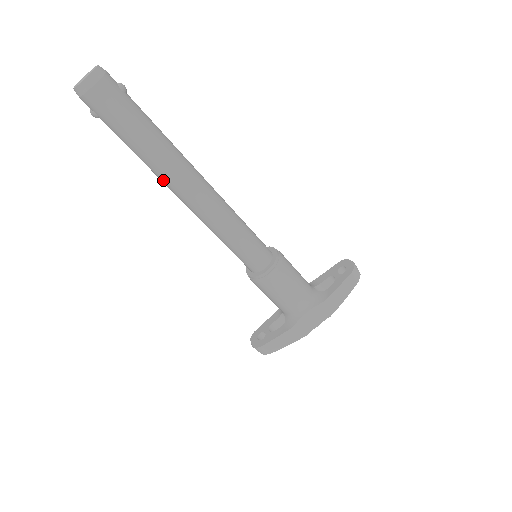
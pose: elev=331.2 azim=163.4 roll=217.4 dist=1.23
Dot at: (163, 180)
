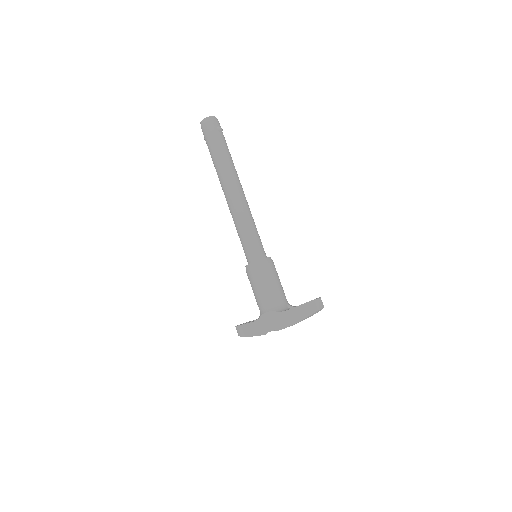
Dot at: (220, 181)
